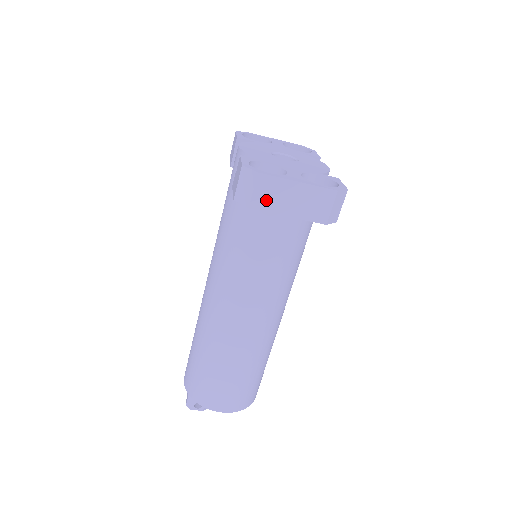
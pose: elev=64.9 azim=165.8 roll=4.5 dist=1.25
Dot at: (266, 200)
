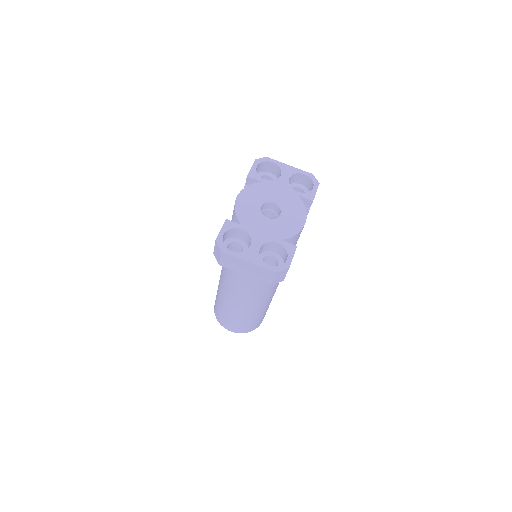
Dot at: (229, 264)
